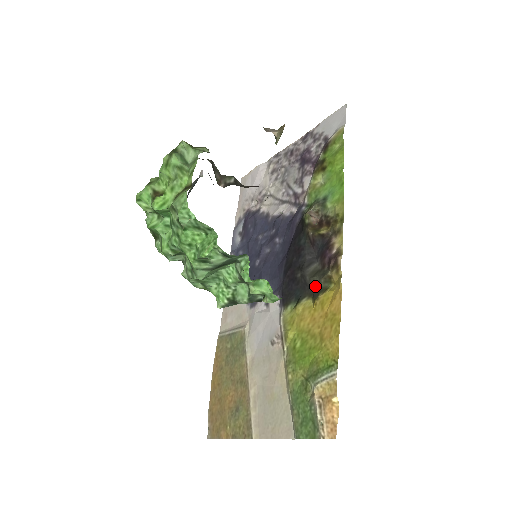
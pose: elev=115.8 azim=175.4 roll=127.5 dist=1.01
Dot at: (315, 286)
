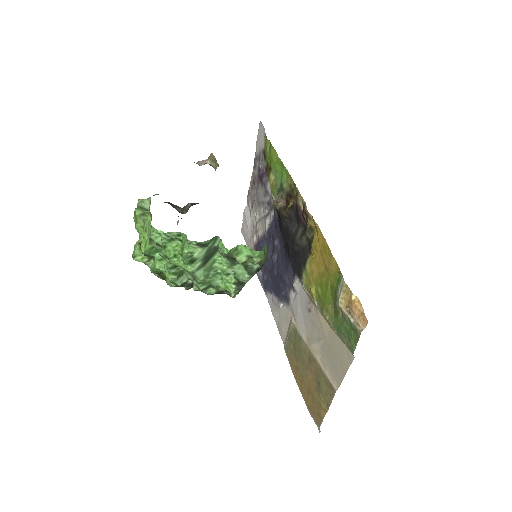
Dot at: (307, 243)
